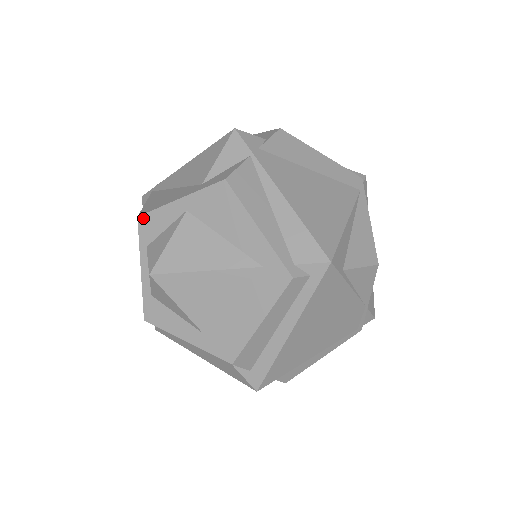
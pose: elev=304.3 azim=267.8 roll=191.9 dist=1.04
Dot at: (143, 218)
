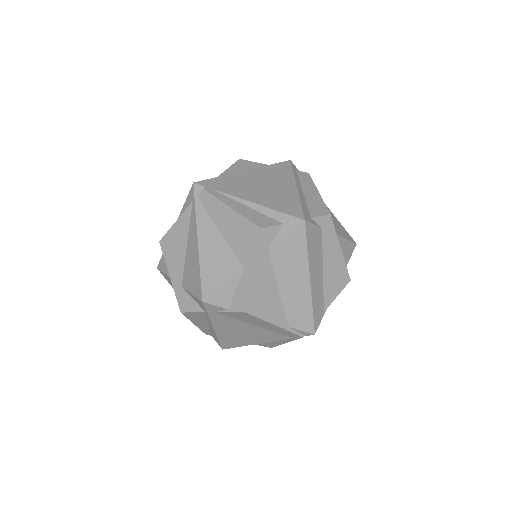
Dot at: (161, 246)
